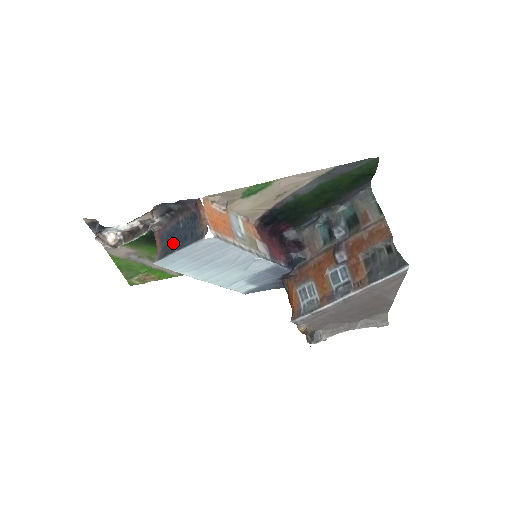
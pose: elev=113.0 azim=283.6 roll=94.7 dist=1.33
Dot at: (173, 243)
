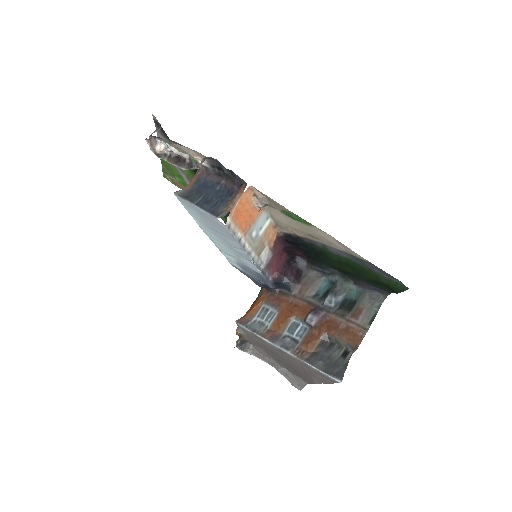
Dot at: (200, 194)
